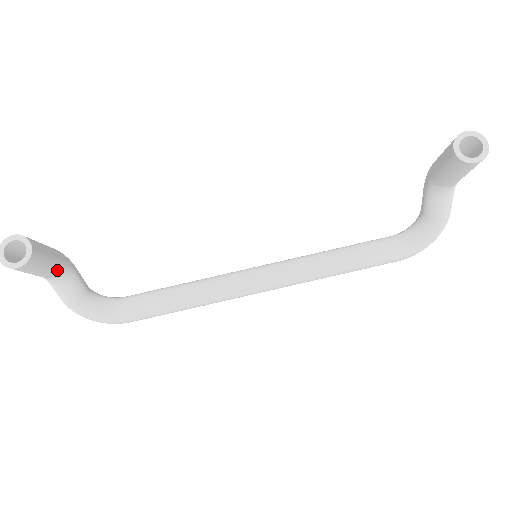
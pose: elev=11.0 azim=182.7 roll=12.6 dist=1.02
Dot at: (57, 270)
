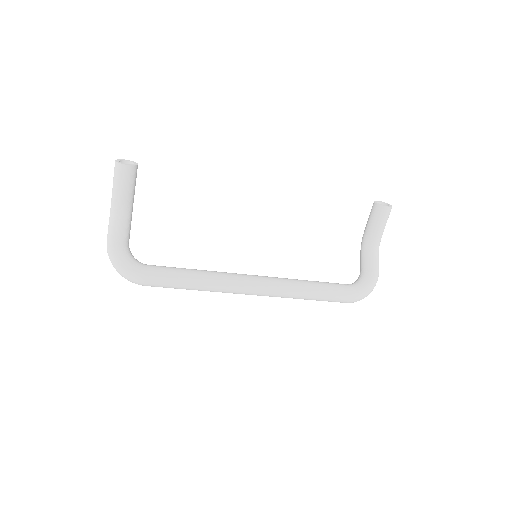
Dot at: (130, 202)
